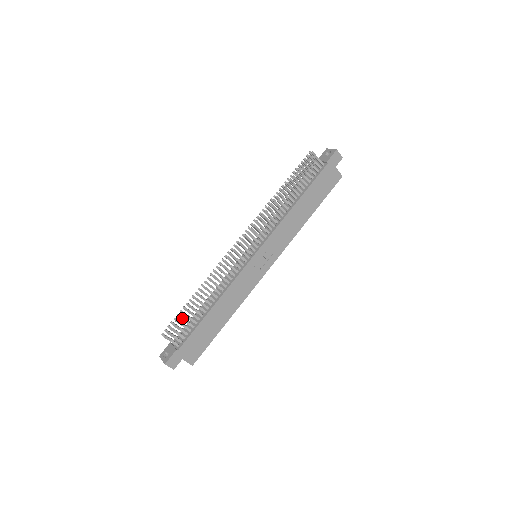
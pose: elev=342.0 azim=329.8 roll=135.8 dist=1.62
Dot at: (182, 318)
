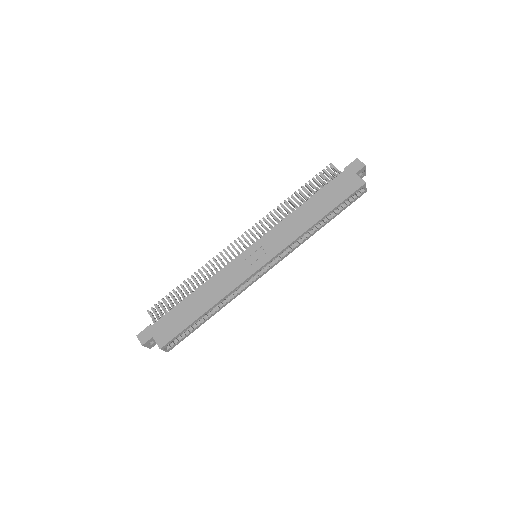
Dot at: (168, 298)
